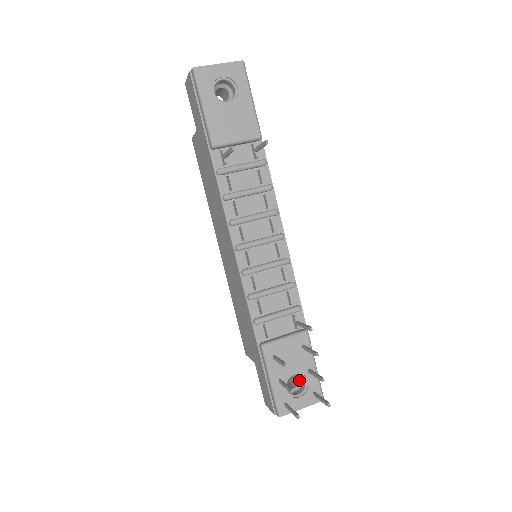
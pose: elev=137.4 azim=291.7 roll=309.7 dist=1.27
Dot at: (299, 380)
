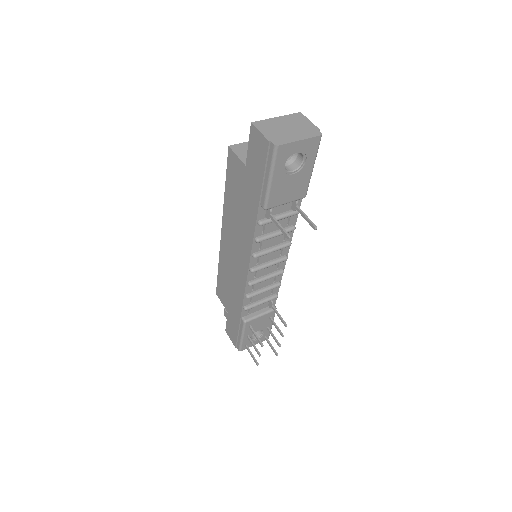
Dot at: occluded
